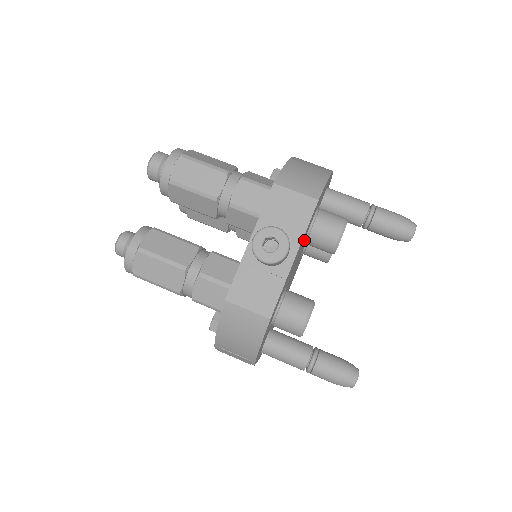
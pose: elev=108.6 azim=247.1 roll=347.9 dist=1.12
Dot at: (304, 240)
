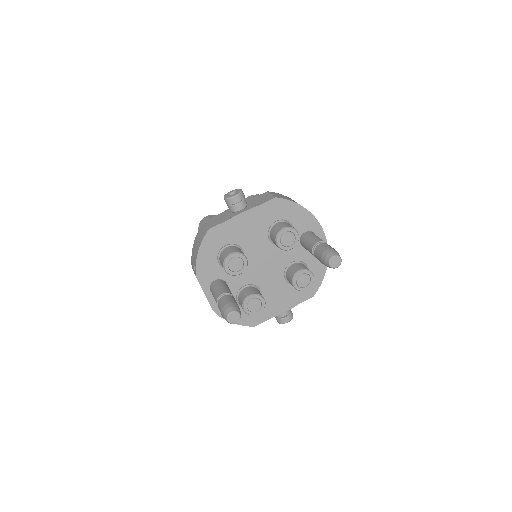
Dot at: (270, 234)
